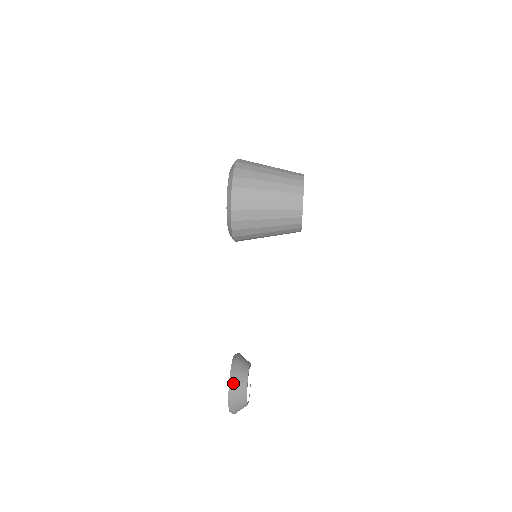
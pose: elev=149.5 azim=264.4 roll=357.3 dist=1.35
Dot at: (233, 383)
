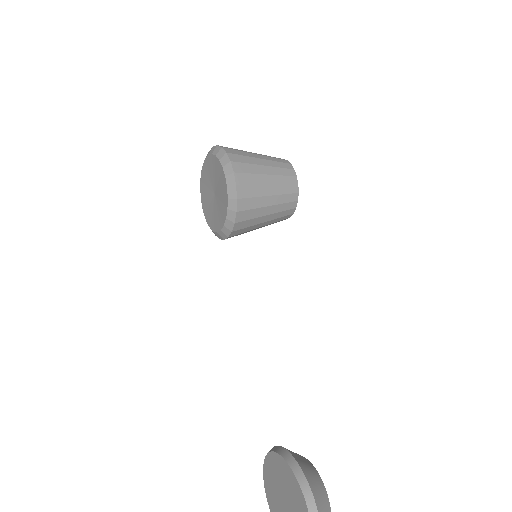
Dot at: (297, 463)
